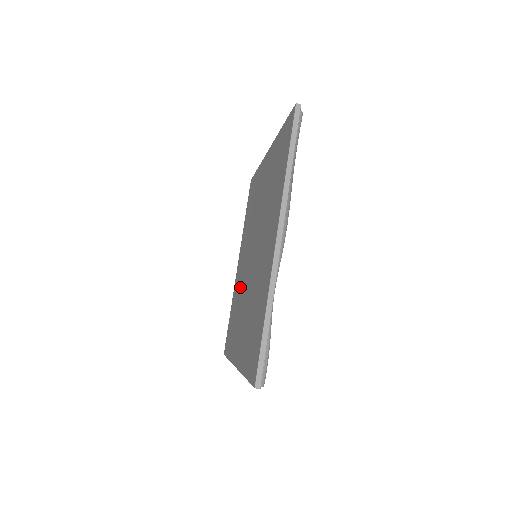
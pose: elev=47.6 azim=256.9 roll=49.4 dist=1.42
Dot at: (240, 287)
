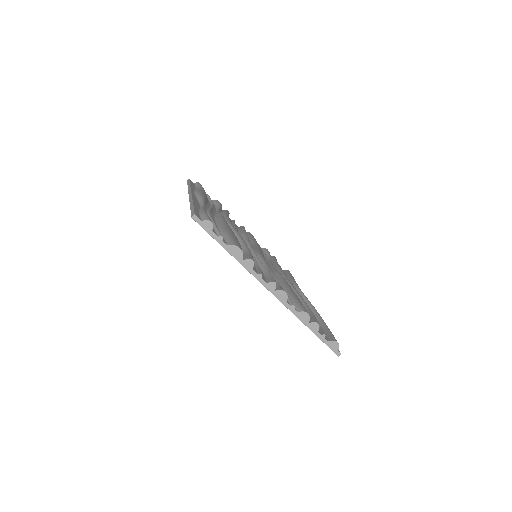
Dot at: occluded
